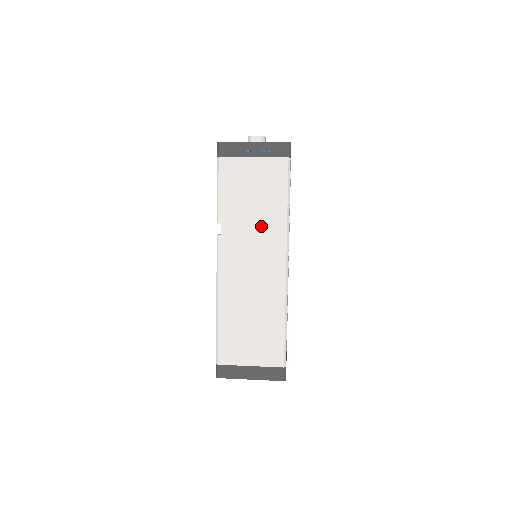
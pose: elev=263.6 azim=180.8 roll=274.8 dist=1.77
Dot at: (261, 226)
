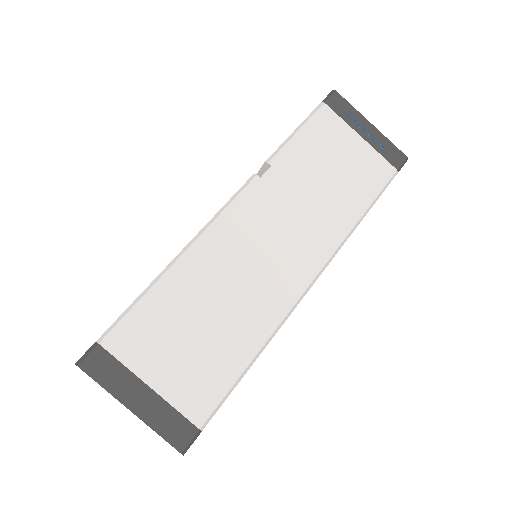
Dot at: (317, 210)
